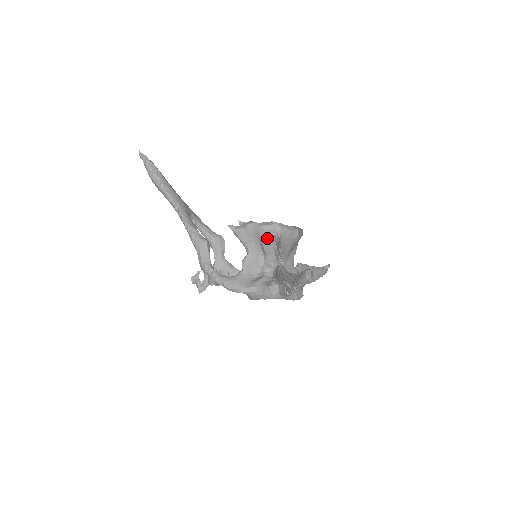
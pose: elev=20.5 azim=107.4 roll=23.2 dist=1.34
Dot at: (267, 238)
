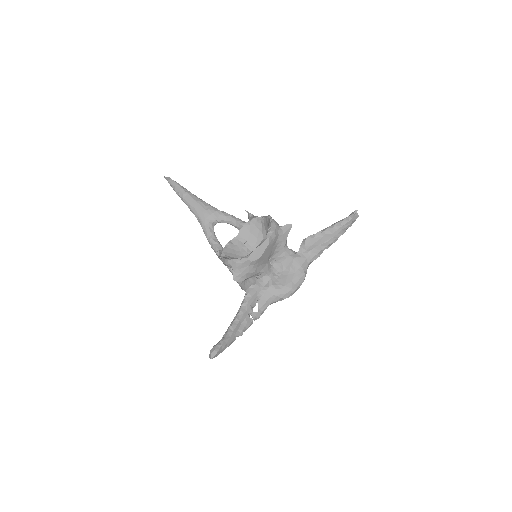
Dot at: occluded
